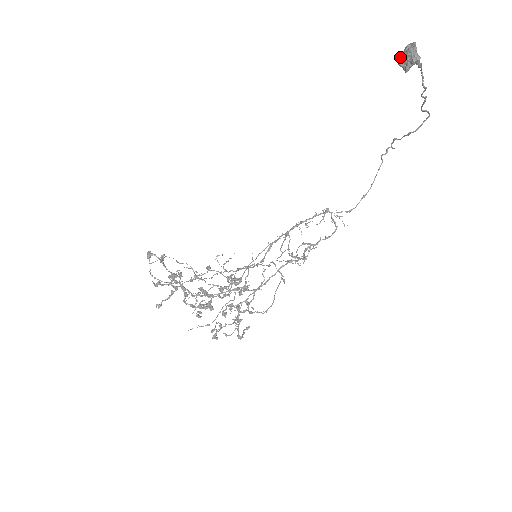
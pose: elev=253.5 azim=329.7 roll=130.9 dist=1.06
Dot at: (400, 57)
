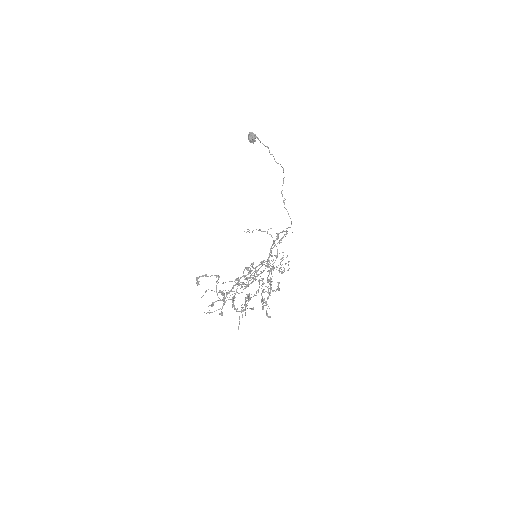
Dot at: (248, 138)
